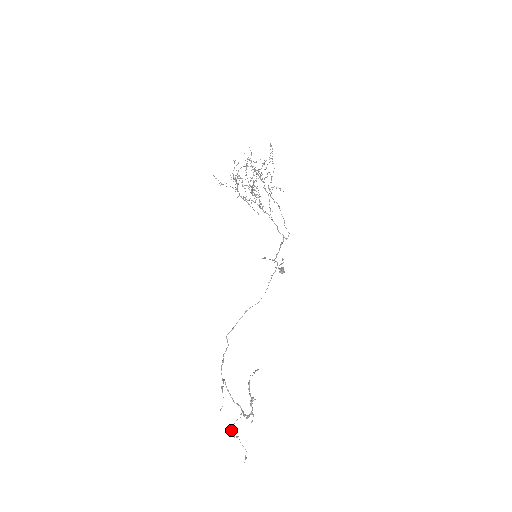
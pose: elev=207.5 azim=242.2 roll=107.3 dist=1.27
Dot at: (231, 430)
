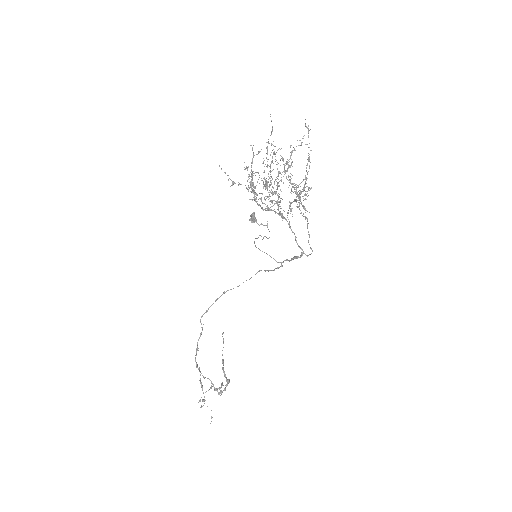
Dot at: (199, 400)
